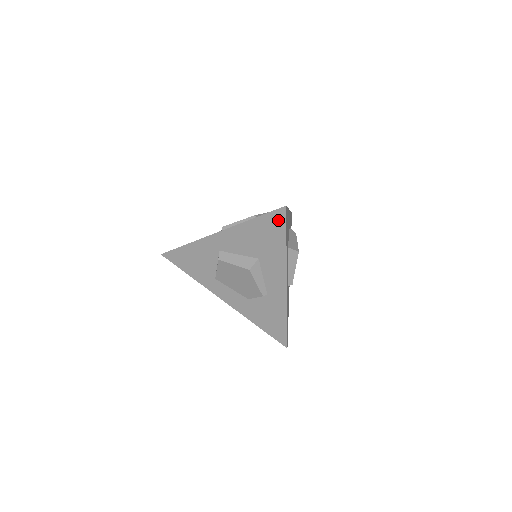
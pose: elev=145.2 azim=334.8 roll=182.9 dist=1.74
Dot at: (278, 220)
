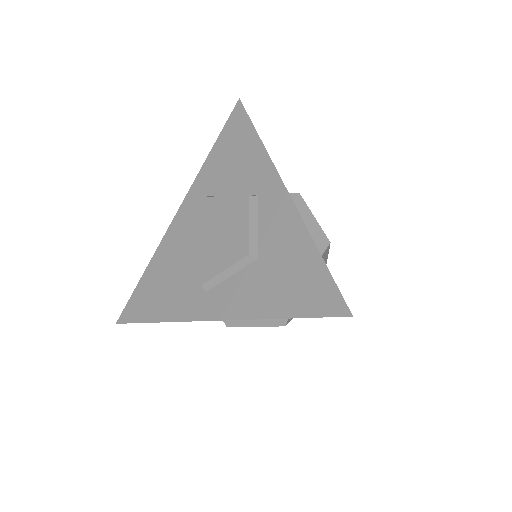
Dot at: occluded
